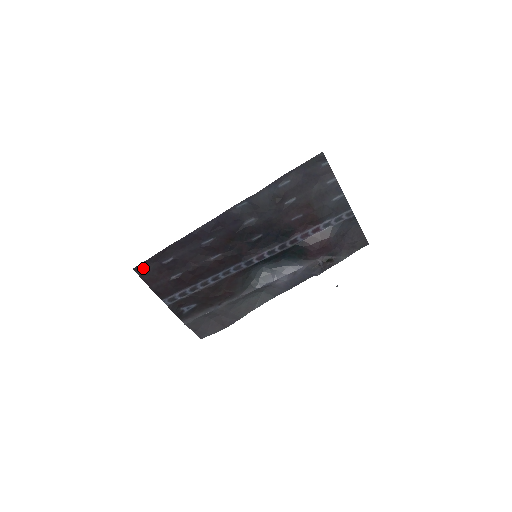
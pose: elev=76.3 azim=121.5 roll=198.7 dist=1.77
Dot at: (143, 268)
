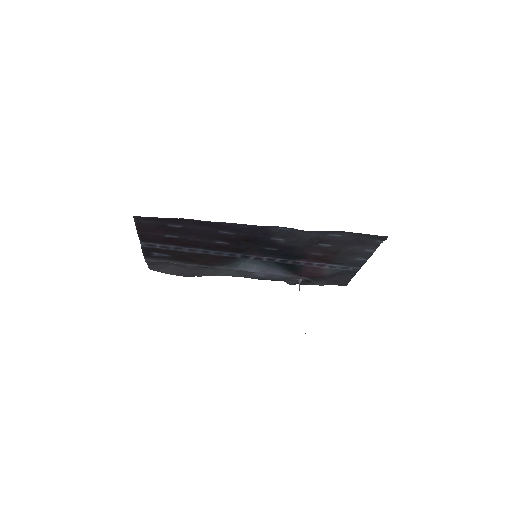
Dot at: (145, 219)
